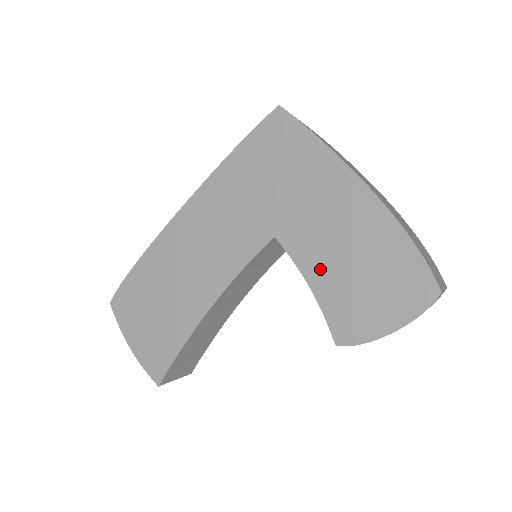
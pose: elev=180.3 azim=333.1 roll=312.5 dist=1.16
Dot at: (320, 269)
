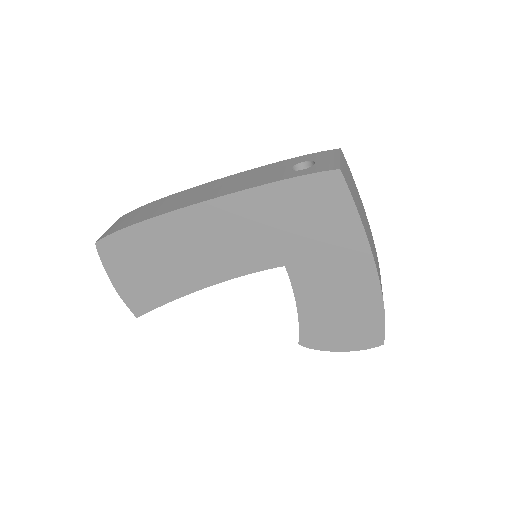
Dot at: (311, 301)
